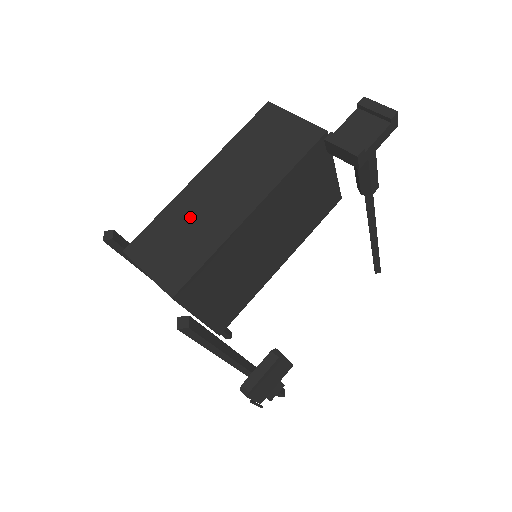
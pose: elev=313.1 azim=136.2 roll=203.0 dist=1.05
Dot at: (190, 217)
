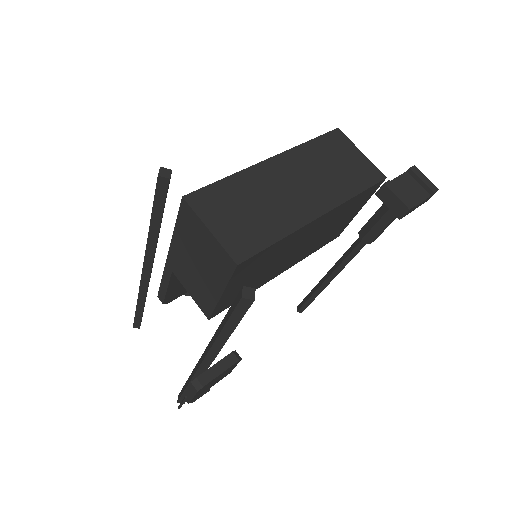
Dot at: (260, 194)
